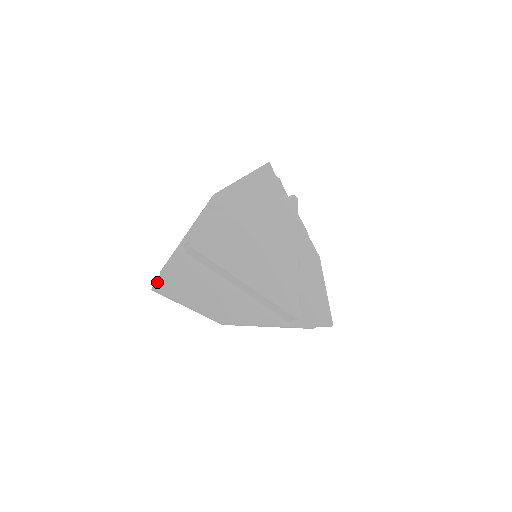
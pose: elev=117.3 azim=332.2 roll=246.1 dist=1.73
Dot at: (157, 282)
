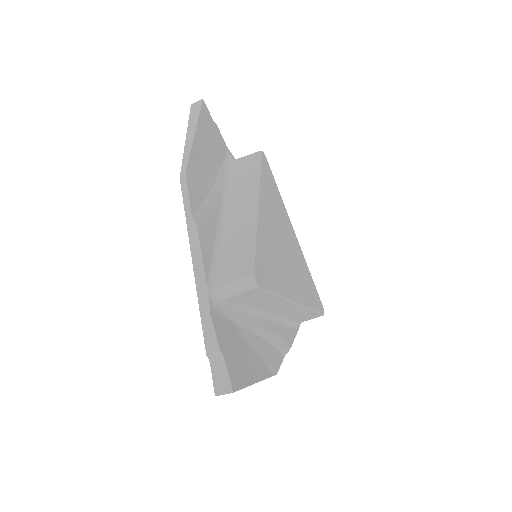
Dot at: (229, 377)
